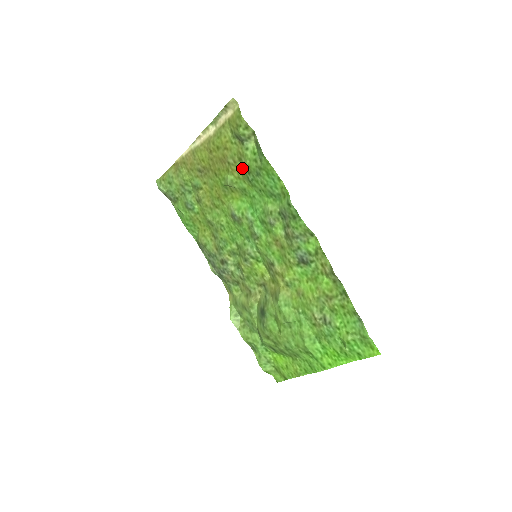
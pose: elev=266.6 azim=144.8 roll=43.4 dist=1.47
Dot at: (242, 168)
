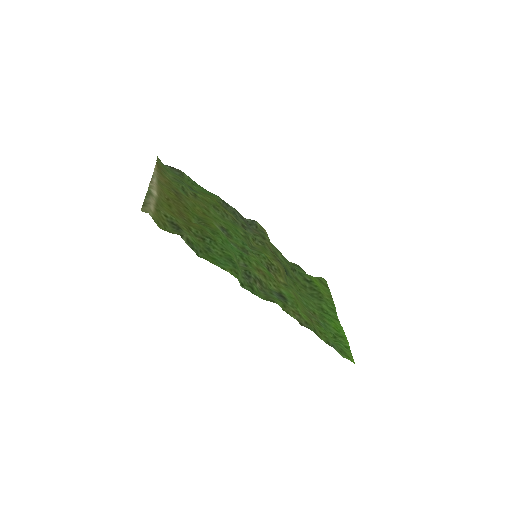
Dot at: (197, 231)
